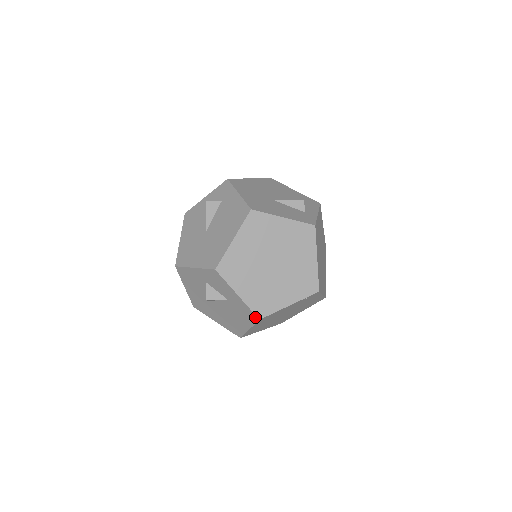
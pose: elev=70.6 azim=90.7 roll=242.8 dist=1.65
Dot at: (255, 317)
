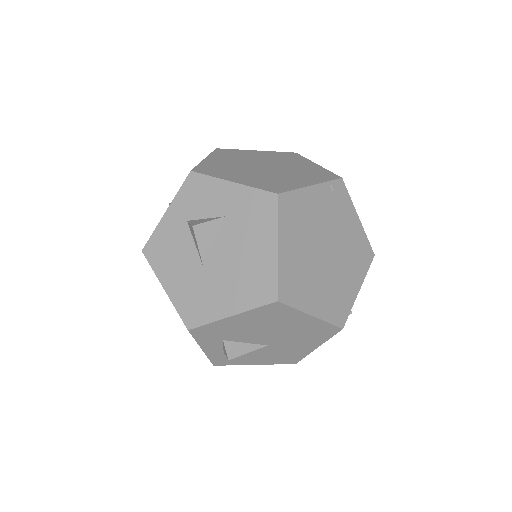
Dot at: (270, 197)
